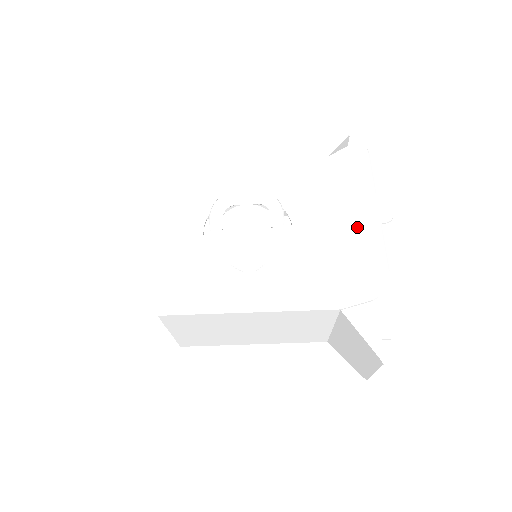
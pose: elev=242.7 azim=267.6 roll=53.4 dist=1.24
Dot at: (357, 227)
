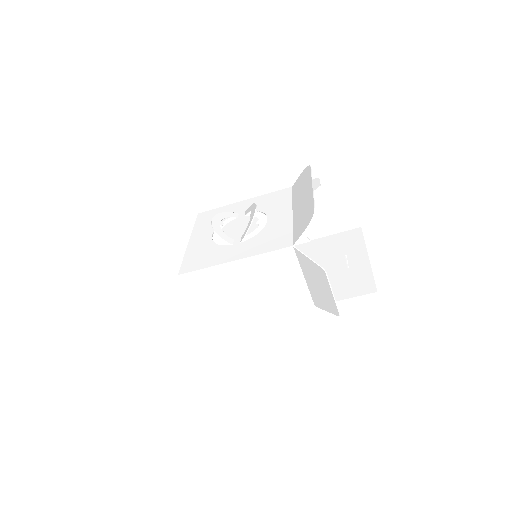
Dot at: (303, 202)
